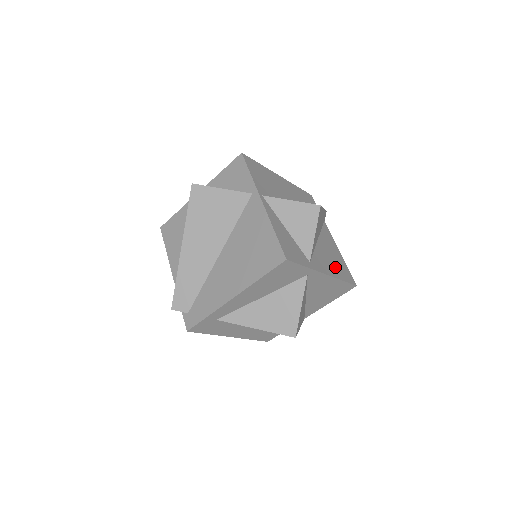
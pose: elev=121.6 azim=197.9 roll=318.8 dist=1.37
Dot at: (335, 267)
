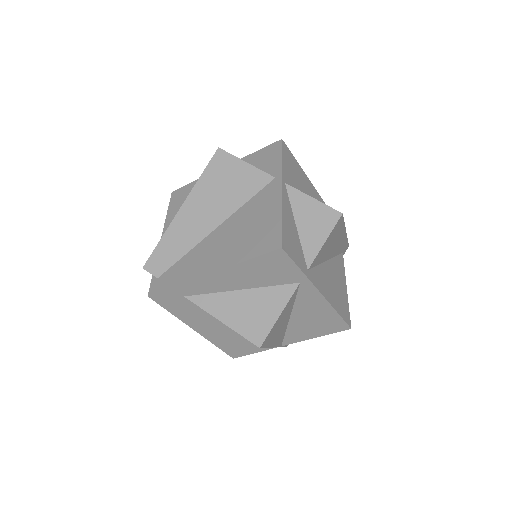
Dot at: (335, 295)
